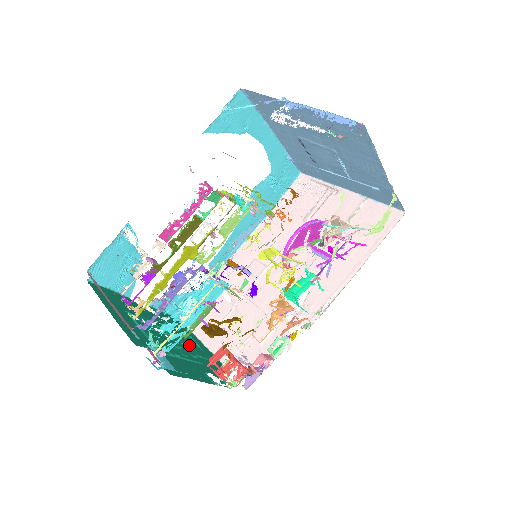
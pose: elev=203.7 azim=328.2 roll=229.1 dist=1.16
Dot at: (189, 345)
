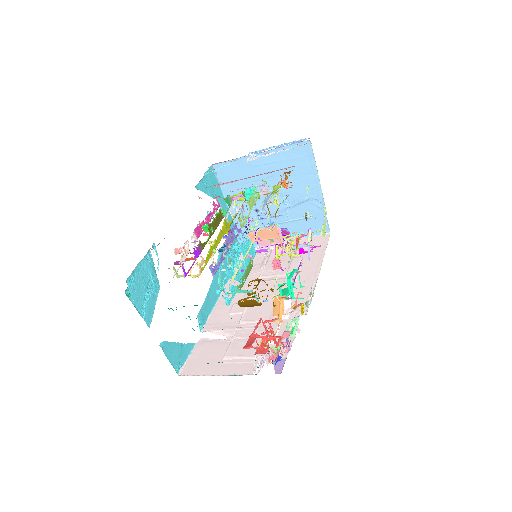
Dot at: occluded
